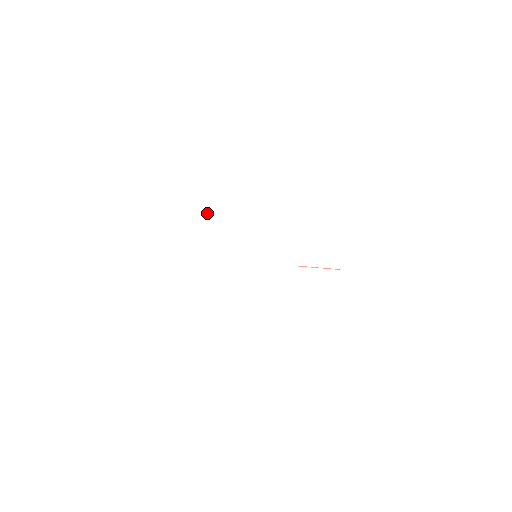
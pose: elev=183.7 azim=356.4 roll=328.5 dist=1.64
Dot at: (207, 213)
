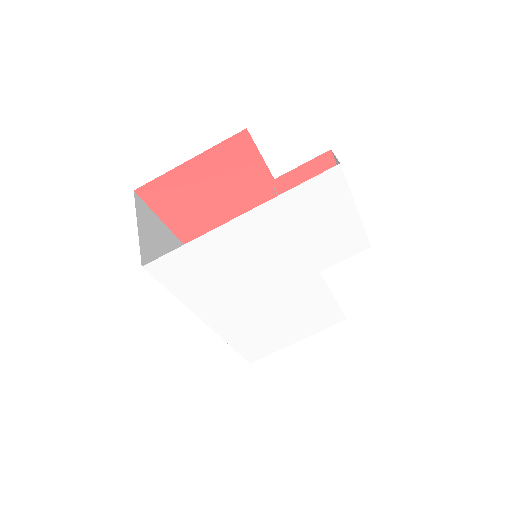
Dot at: (189, 295)
